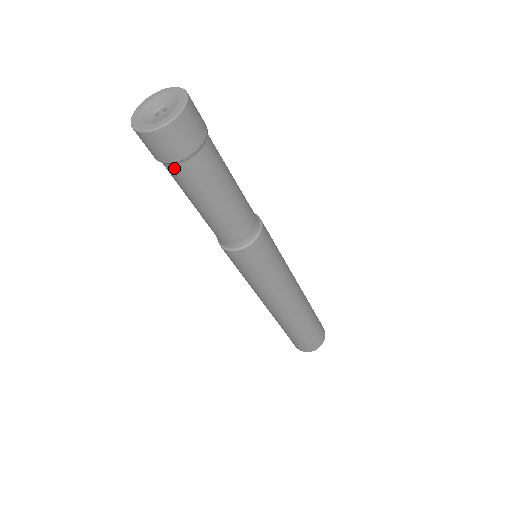
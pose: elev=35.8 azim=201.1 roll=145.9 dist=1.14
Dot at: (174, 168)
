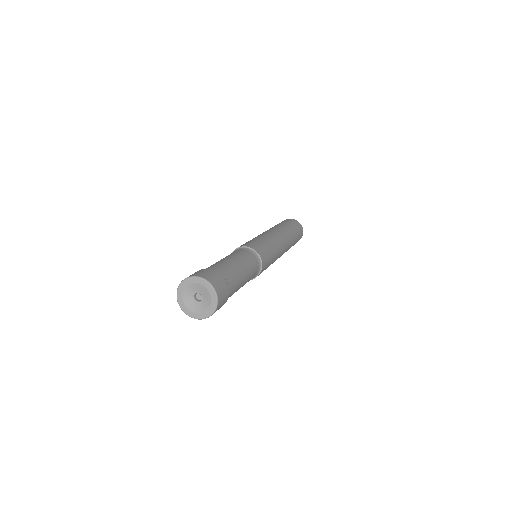
Dot at: occluded
